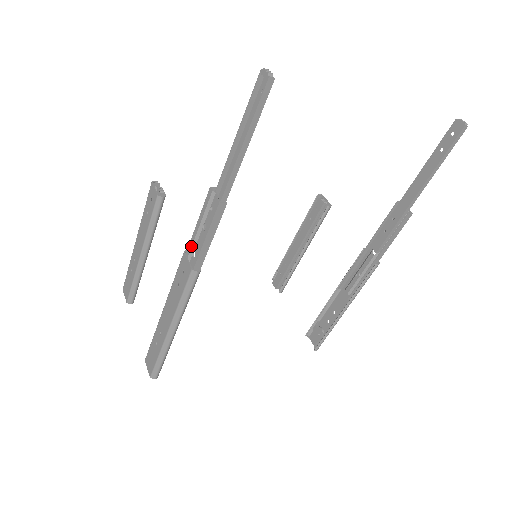
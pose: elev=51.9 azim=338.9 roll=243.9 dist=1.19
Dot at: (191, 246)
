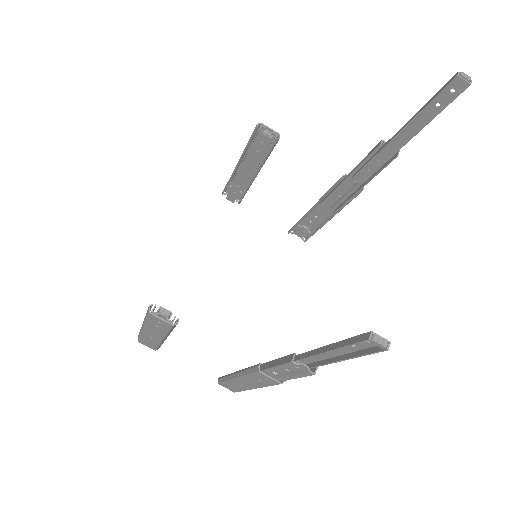
Dot at: occluded
